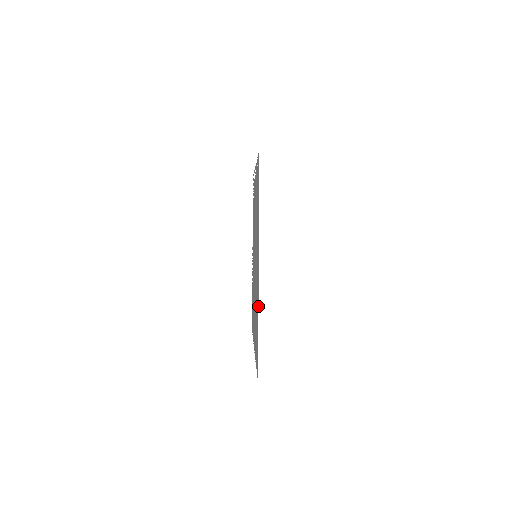
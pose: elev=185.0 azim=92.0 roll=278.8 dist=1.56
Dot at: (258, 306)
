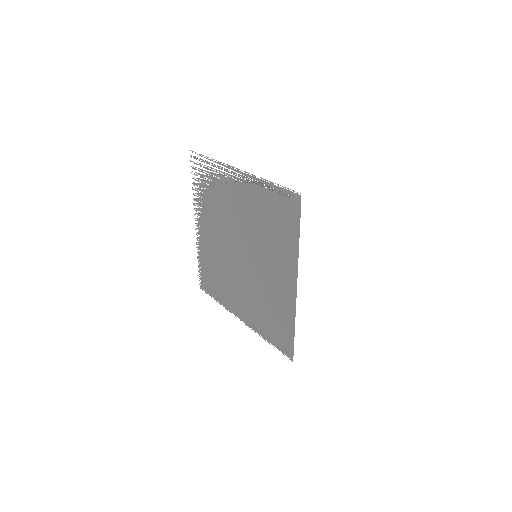
Dot at: (295, 312)
